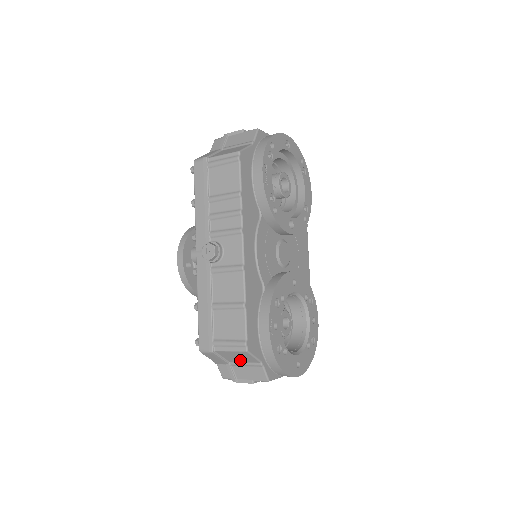
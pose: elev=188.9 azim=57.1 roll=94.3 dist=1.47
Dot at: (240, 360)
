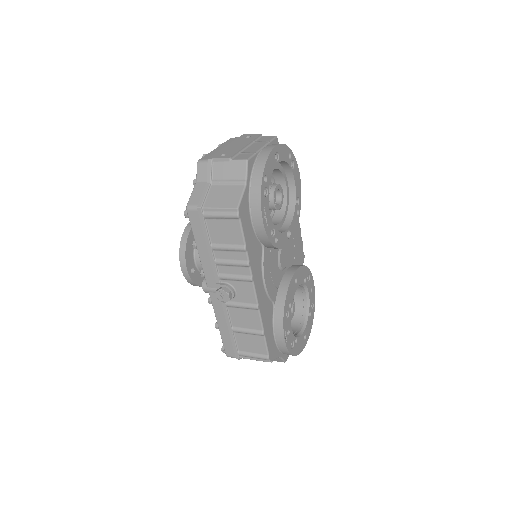
Dot at: occluded
